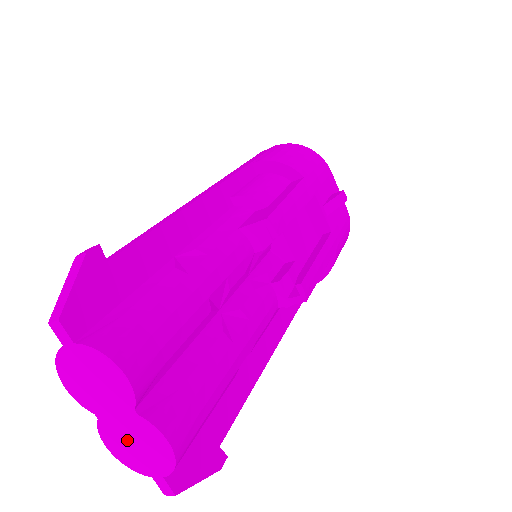
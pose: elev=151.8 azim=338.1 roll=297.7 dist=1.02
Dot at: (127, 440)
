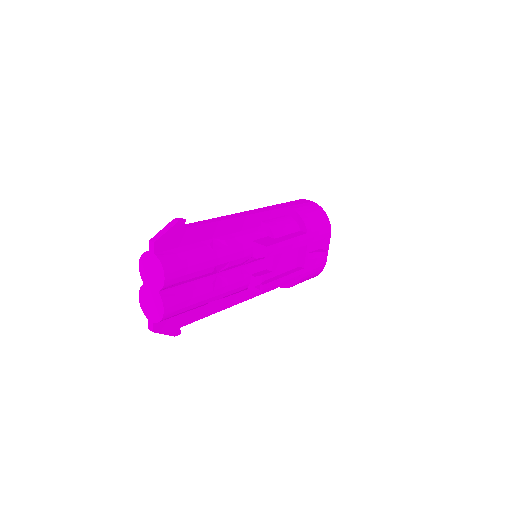
Dot at: (149, 300)
